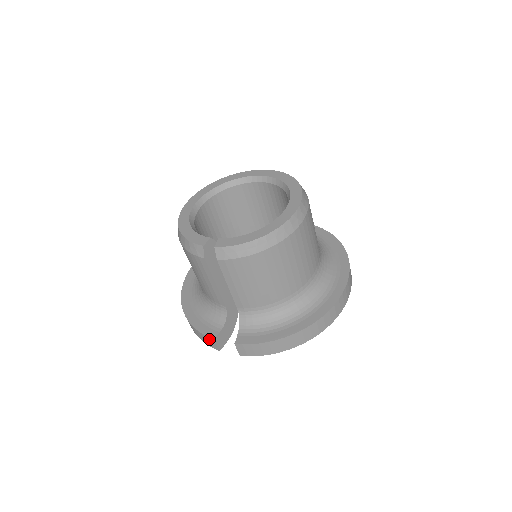
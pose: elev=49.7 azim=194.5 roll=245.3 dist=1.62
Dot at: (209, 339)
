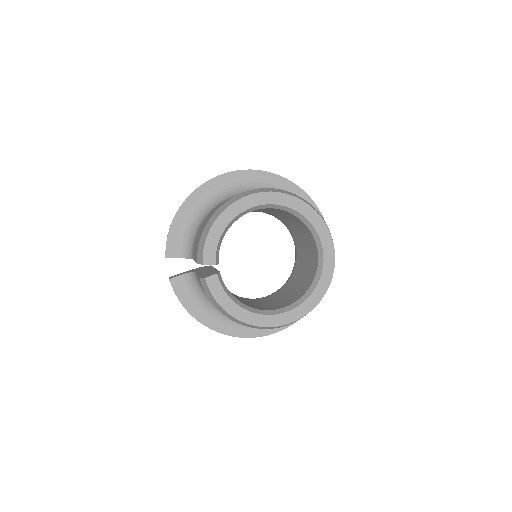
Dot at: (166, 250)
